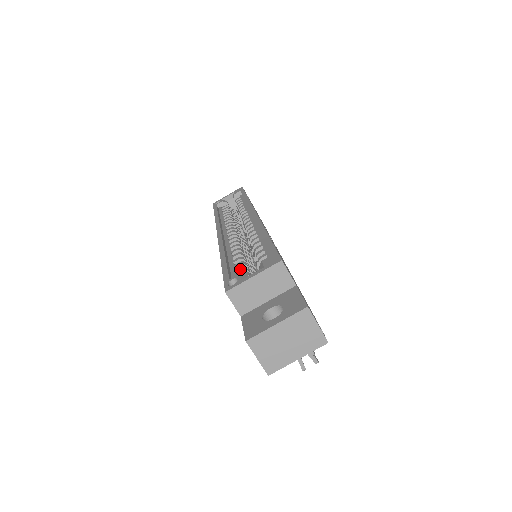
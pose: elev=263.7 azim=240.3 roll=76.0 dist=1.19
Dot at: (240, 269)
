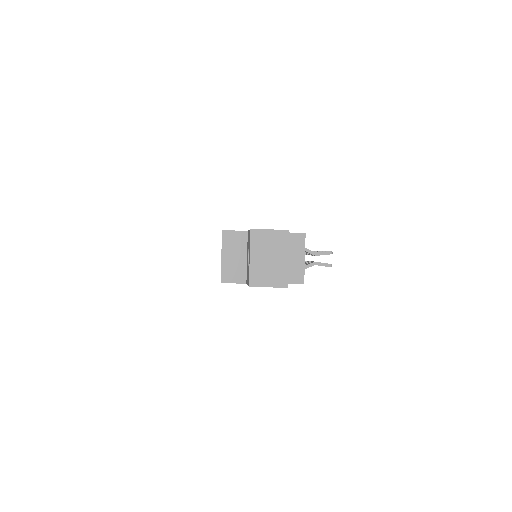
Dot at: occluded
